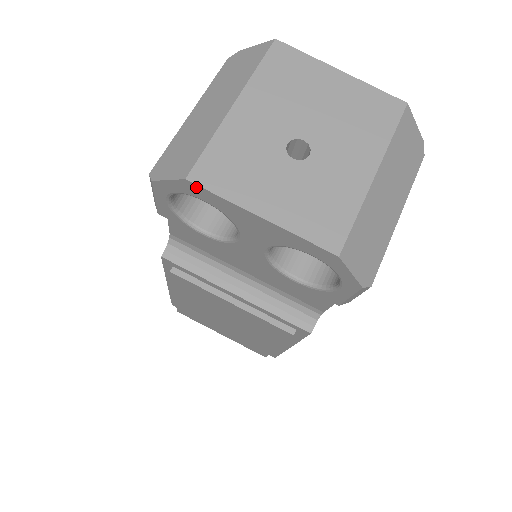
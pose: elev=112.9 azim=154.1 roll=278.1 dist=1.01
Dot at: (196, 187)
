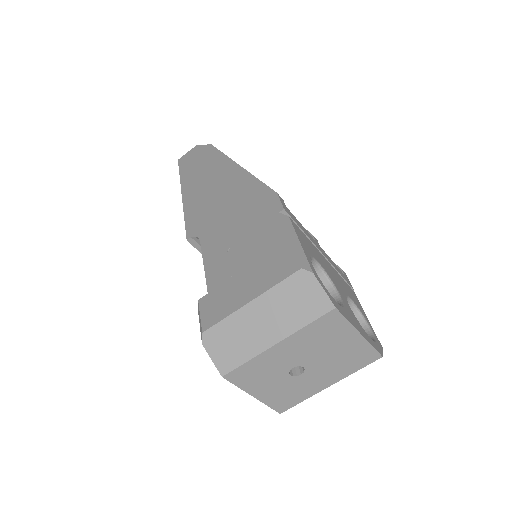
Dot at: (226, 377)
